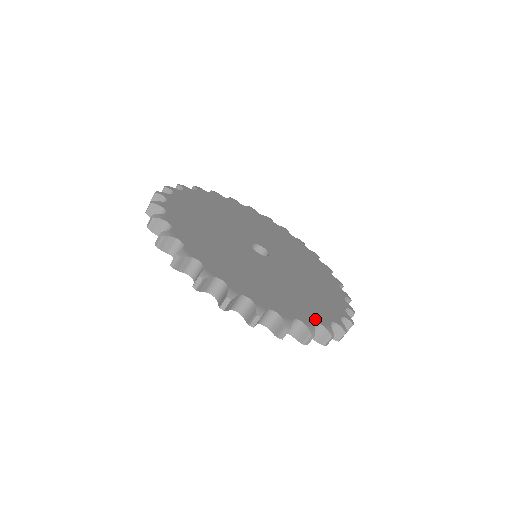
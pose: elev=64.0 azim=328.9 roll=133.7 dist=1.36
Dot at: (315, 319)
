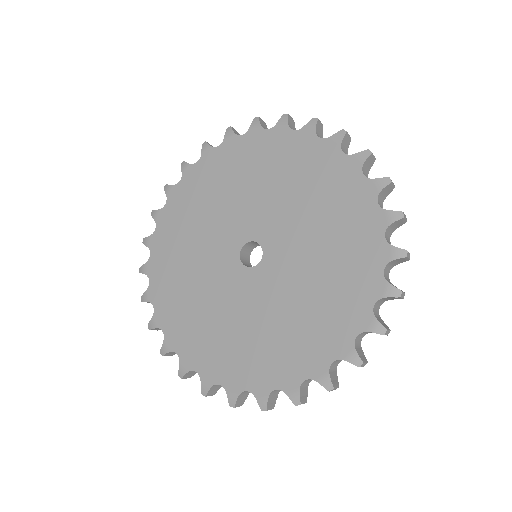
Dot at: (377, 267)
